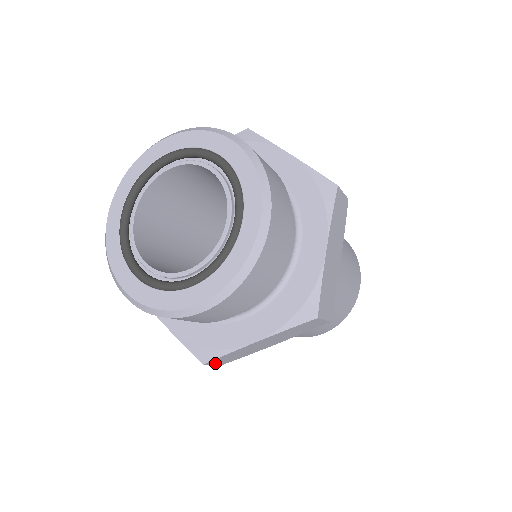
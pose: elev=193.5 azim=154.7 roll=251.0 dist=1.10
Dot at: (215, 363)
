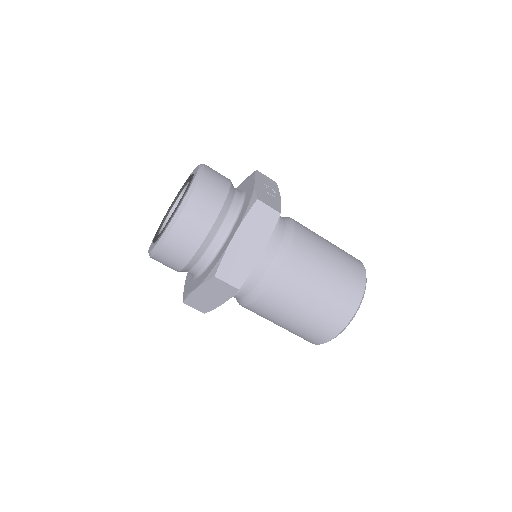
Dot at: (193, 307)
